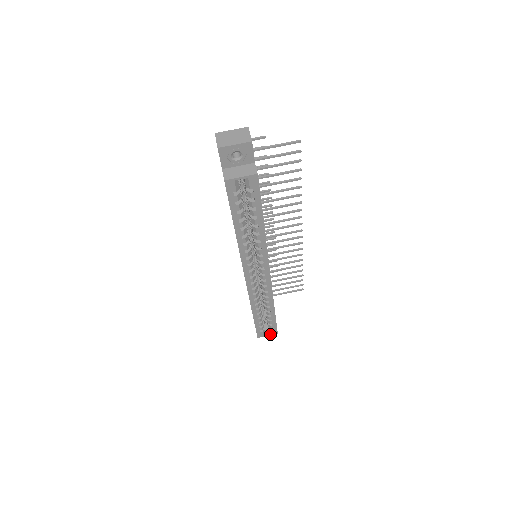
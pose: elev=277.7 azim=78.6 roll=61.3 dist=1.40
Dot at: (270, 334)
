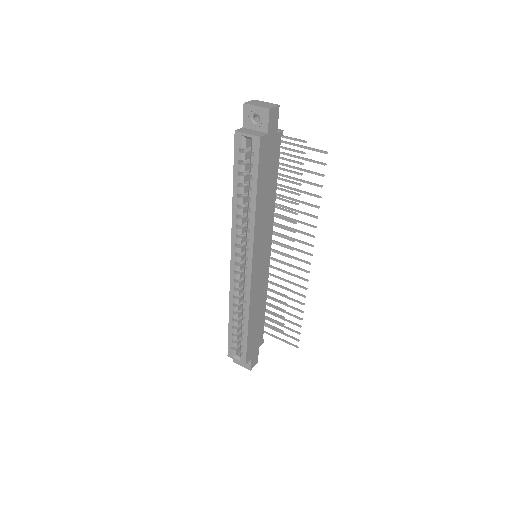
Dot at: (239, 360)
